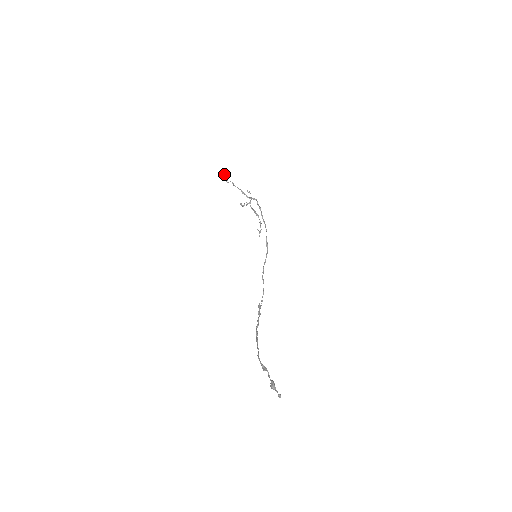
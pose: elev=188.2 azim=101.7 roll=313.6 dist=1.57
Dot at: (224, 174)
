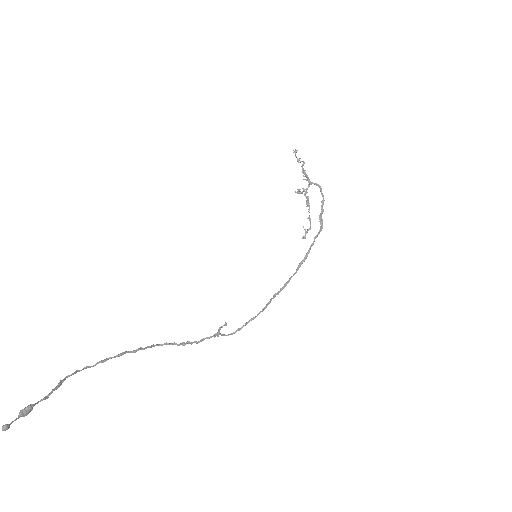
Dot at: occluded
